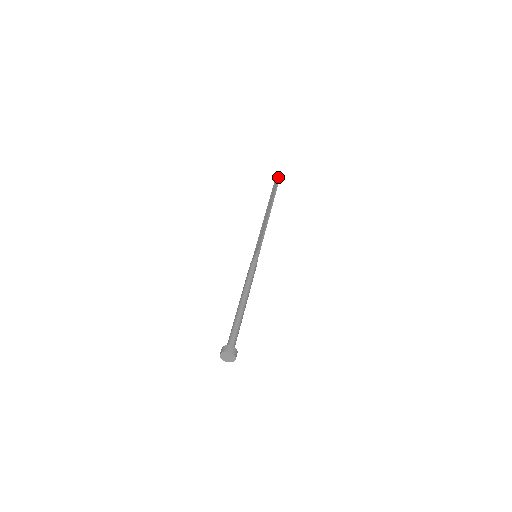
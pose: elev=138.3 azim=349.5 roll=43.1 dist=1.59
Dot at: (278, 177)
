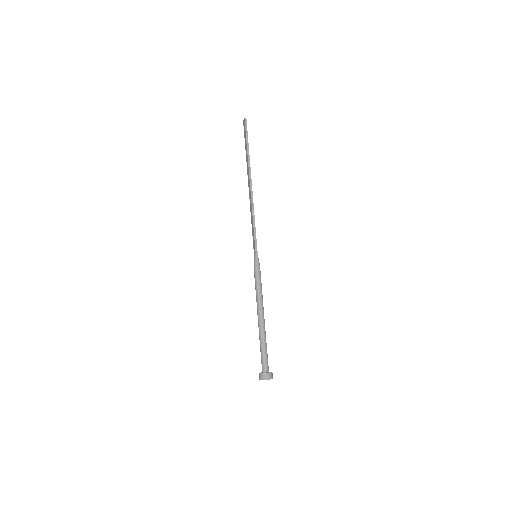
Dot at: (244, 125)
